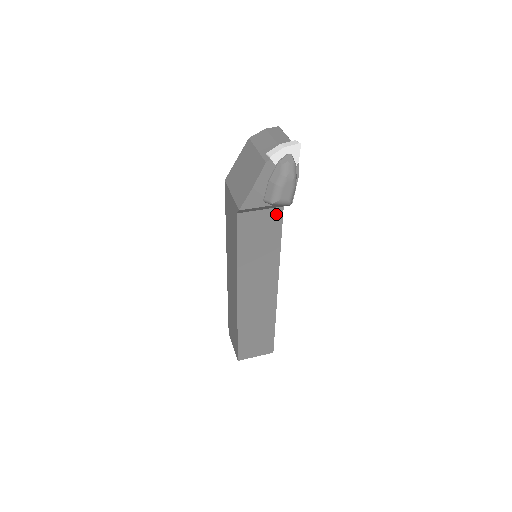
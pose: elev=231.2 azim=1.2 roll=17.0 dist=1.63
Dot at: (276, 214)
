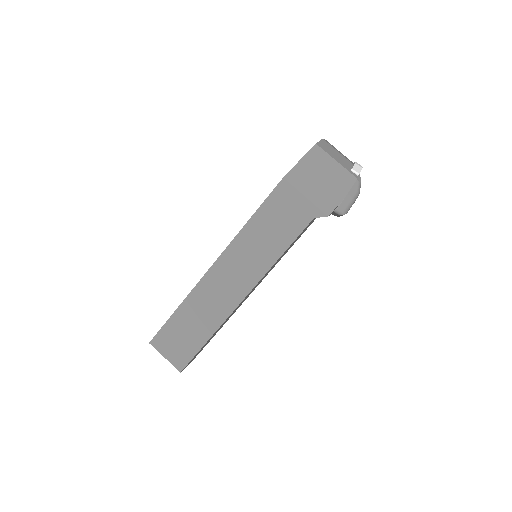
Dot at: occluded
